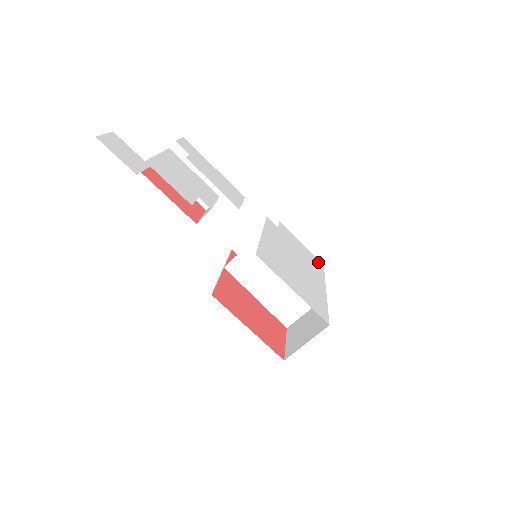
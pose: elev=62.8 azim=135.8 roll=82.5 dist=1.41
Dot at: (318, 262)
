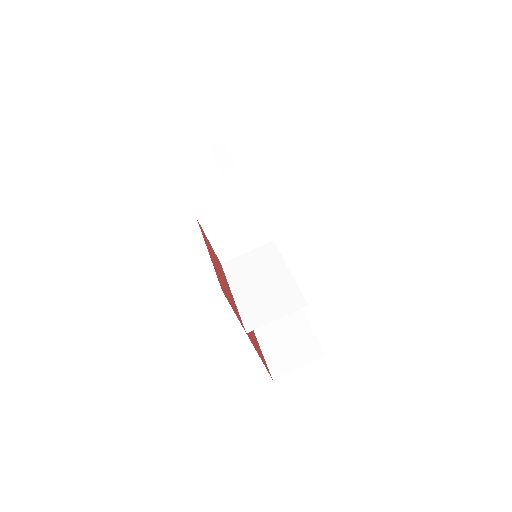
Dot at: occluded
